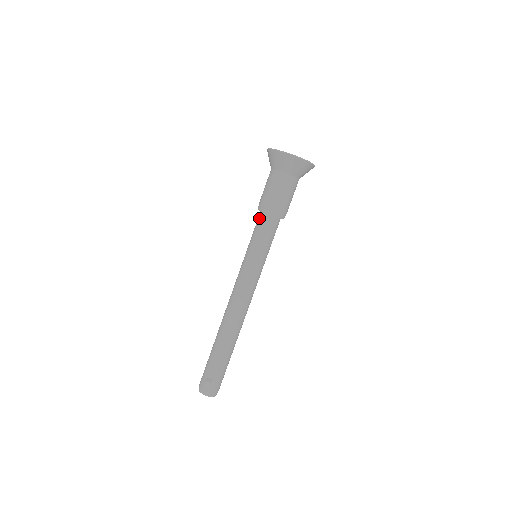
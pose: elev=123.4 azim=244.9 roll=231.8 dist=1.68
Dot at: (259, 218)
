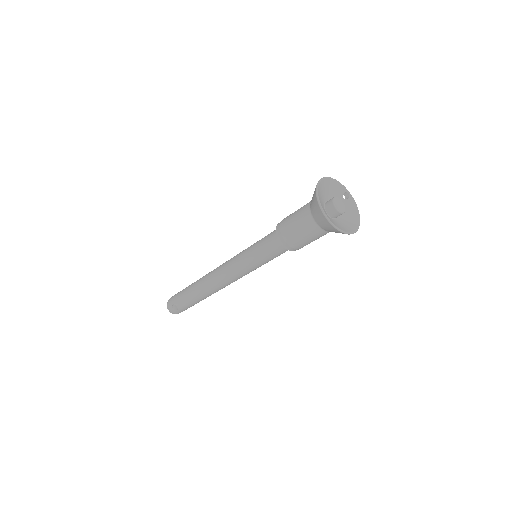
Dot at: (273, 236)
